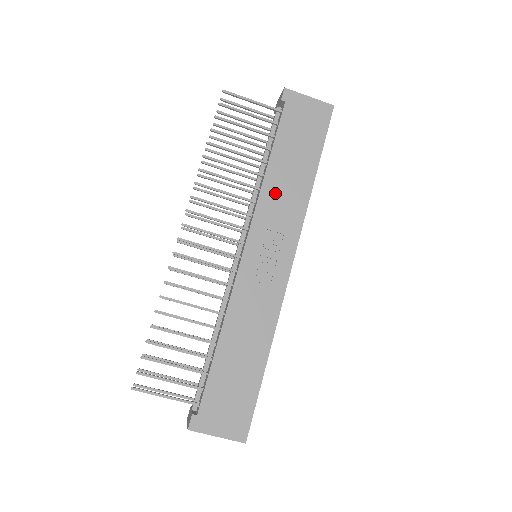
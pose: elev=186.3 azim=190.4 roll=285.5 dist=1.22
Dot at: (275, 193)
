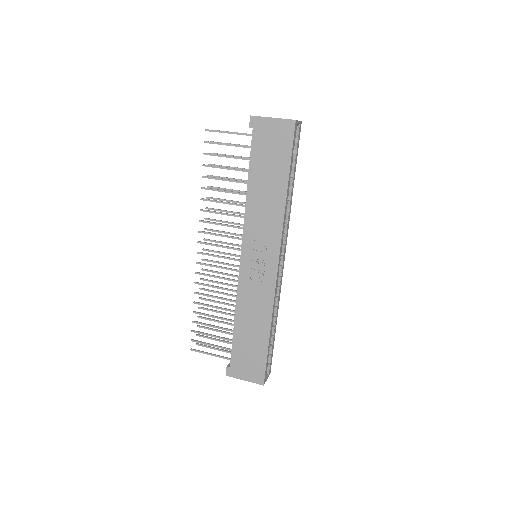
Dot at: (256, 210)
